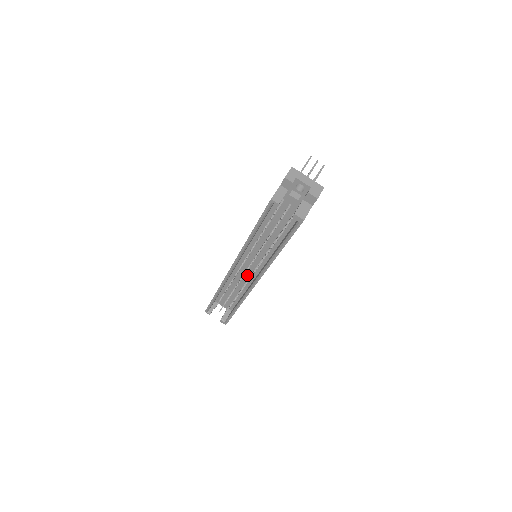
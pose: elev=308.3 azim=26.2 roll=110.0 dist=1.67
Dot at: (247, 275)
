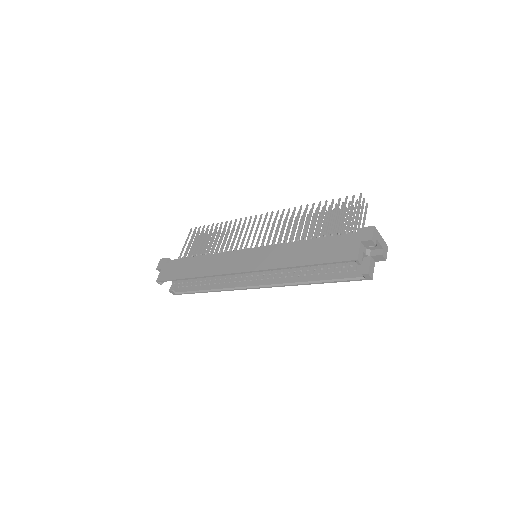
Dot at: occluded
